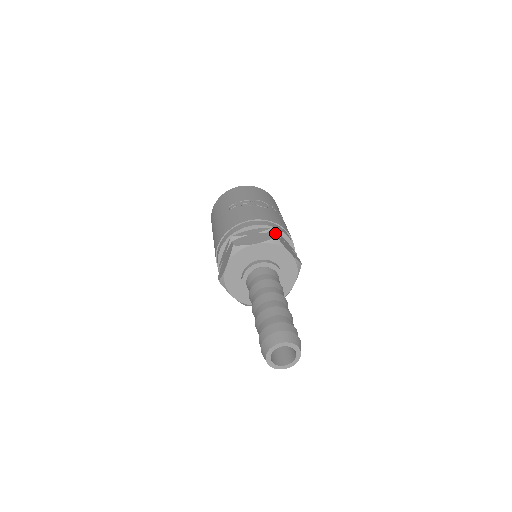
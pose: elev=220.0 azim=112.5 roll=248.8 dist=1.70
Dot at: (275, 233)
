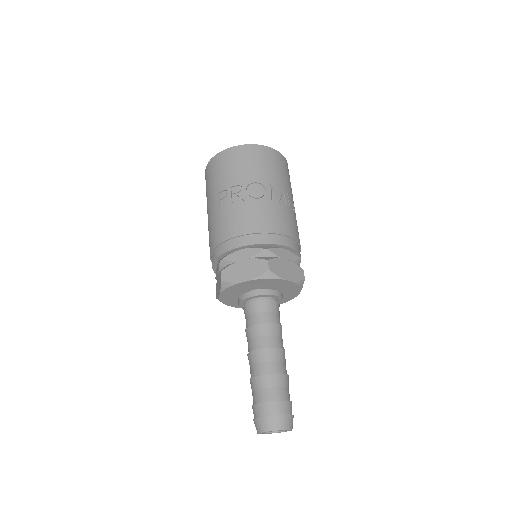
Dot at: (268, 261)
